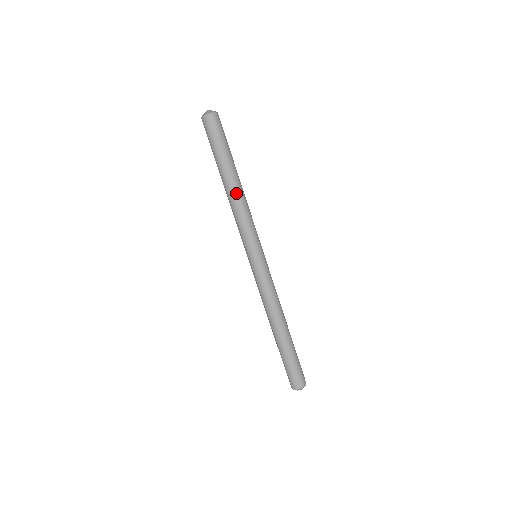
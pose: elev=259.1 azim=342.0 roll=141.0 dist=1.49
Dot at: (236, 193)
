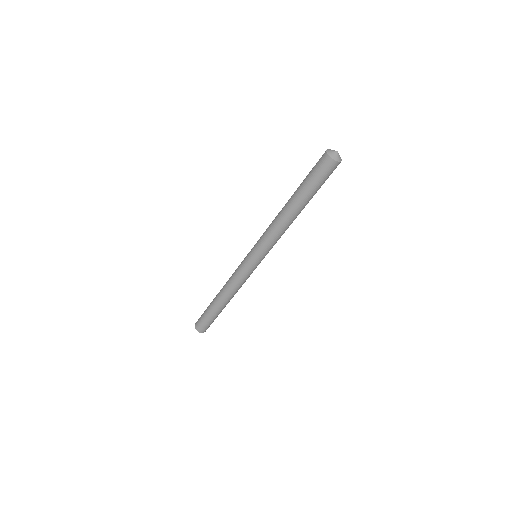
Dot at: (283, 216)
